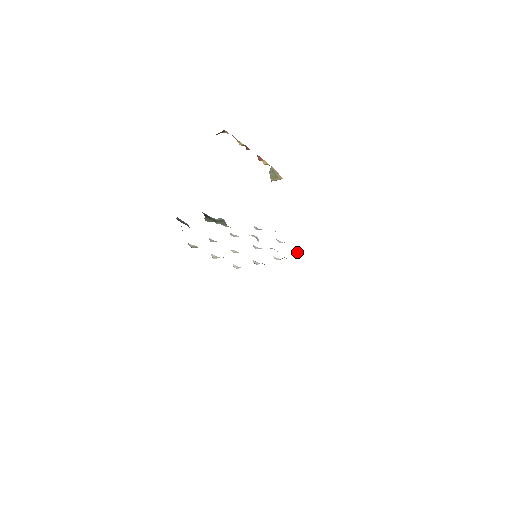
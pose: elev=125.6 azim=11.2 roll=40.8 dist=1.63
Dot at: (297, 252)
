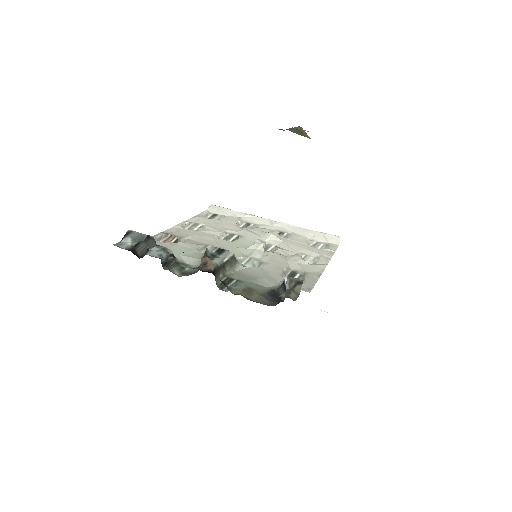
Dot at: (308, 245)
